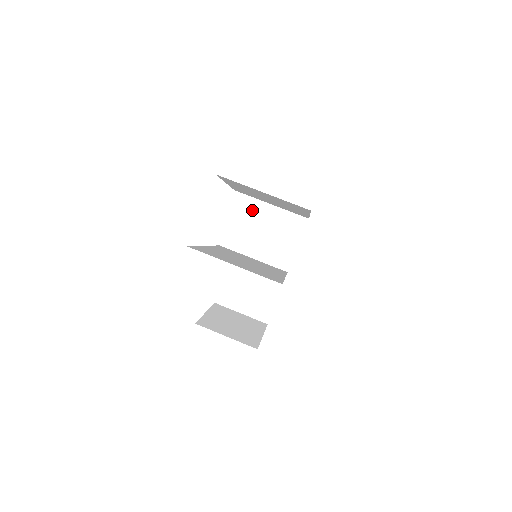
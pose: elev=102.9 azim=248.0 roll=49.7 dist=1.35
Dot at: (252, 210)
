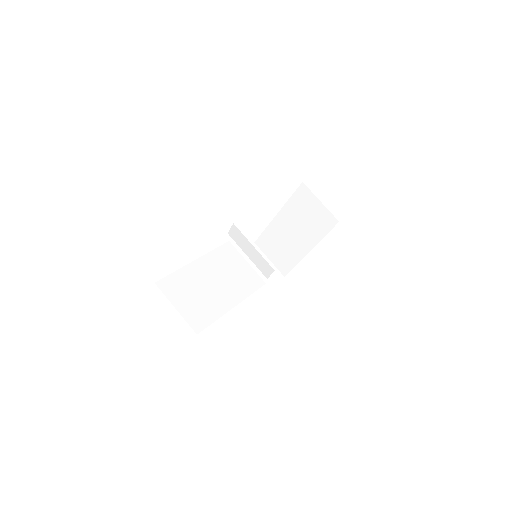
Dot at: (242, 241)
